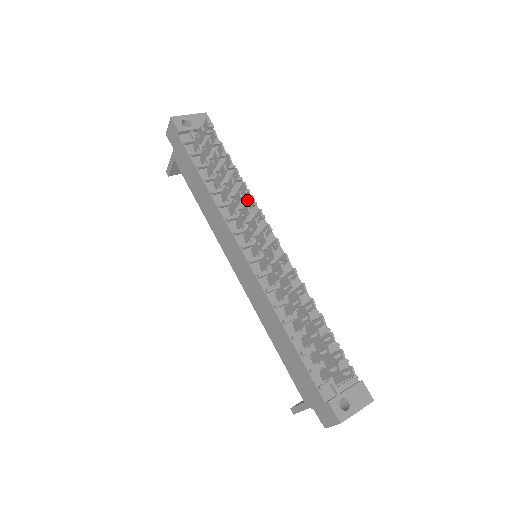
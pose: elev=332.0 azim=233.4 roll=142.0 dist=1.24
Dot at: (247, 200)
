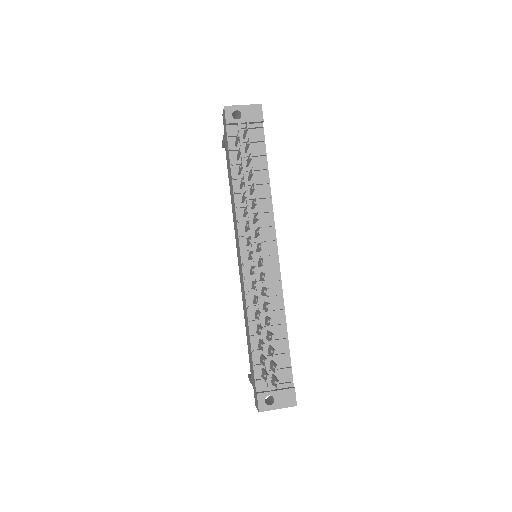
Dot at: (266, 204)
